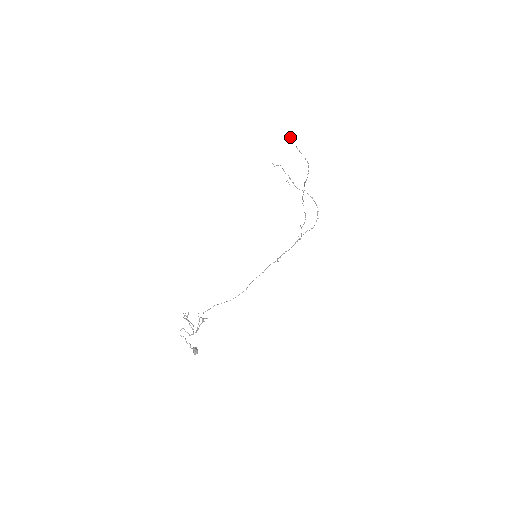
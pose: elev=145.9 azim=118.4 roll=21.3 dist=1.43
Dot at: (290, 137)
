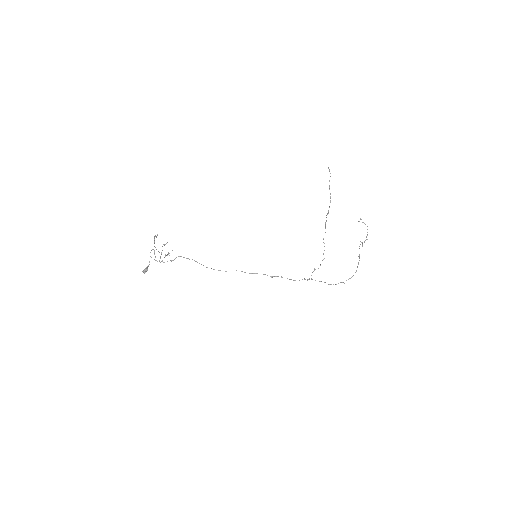
Dot at: occluded
